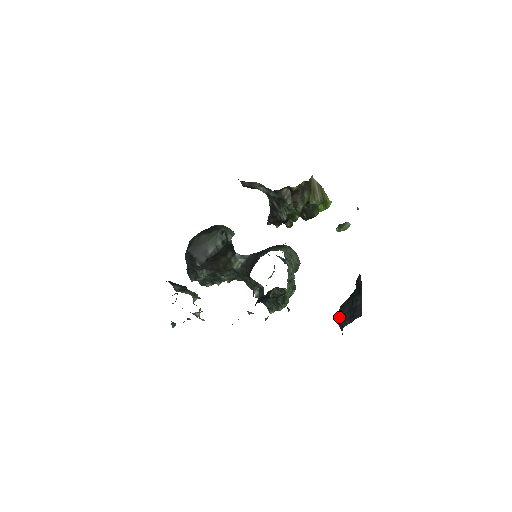
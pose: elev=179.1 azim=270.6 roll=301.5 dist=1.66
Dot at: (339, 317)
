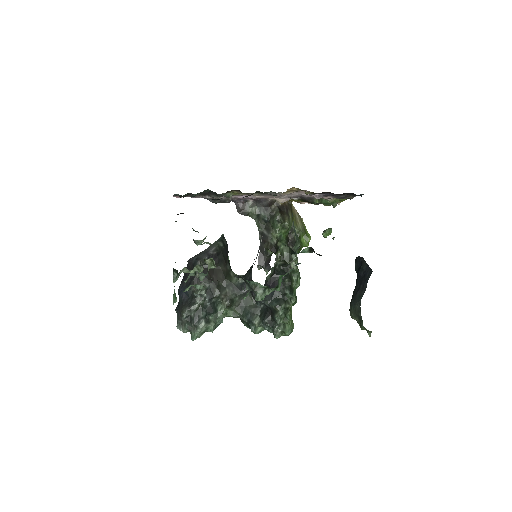
Dot at: (352, 302)
